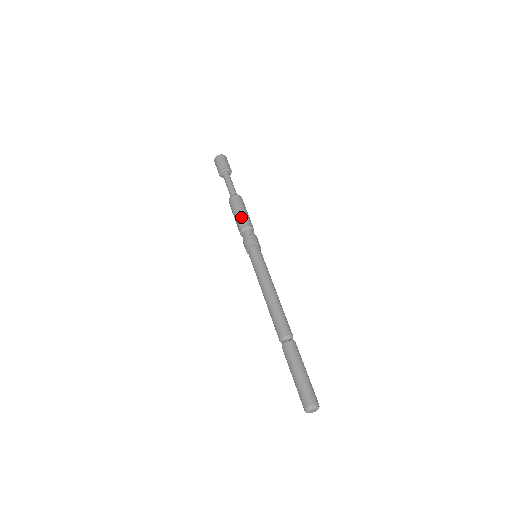
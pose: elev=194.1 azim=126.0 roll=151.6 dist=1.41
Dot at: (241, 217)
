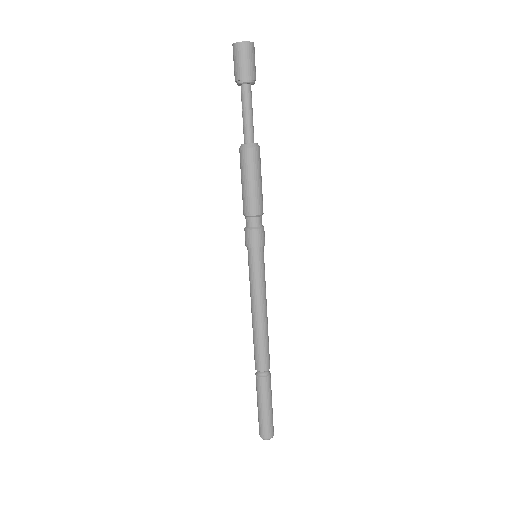
Dot at: (247, 195)
